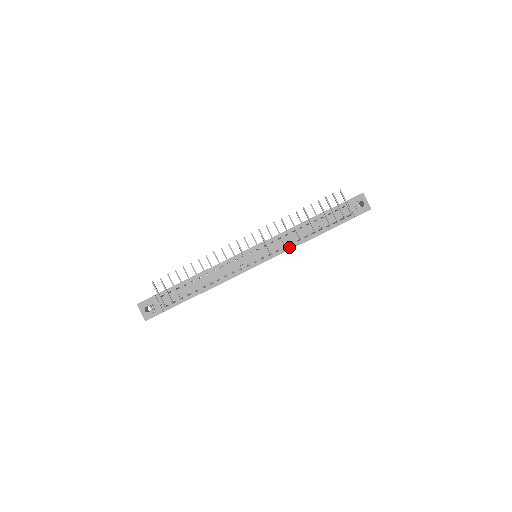
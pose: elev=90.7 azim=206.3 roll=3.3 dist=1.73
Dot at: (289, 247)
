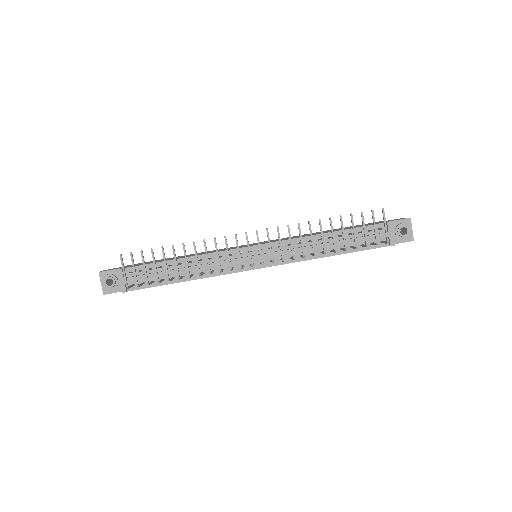
Dot at: (298, 258)
